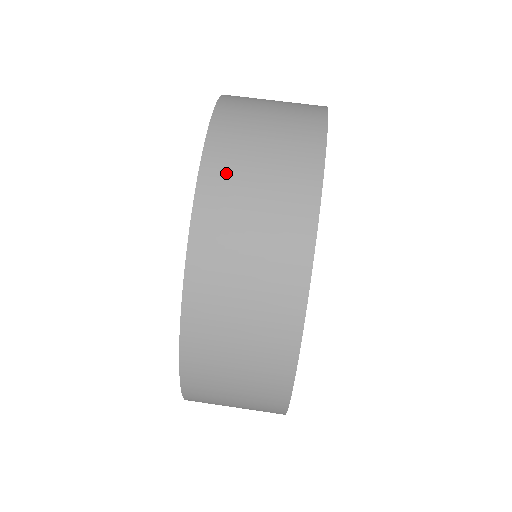
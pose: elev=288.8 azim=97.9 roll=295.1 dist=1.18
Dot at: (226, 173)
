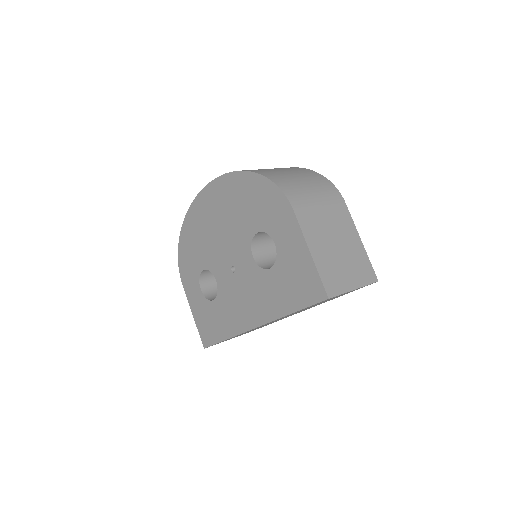
Dot at: occluded
